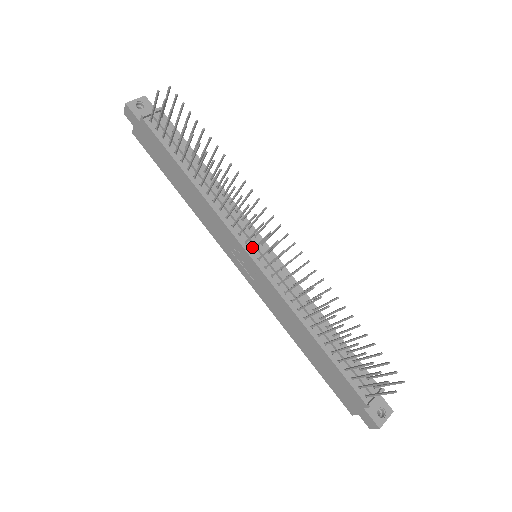
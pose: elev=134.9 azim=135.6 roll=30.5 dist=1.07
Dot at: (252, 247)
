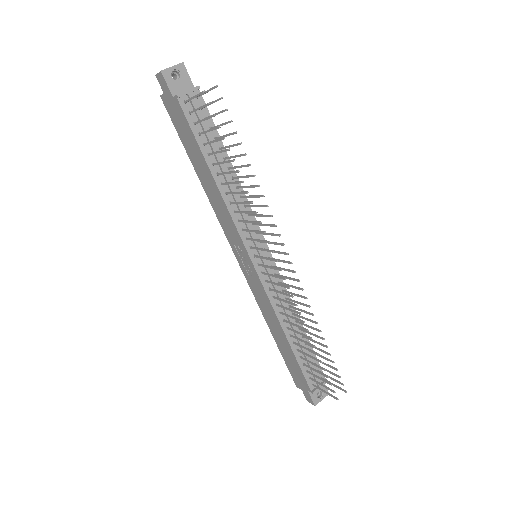
Dot at: (255, 252)
